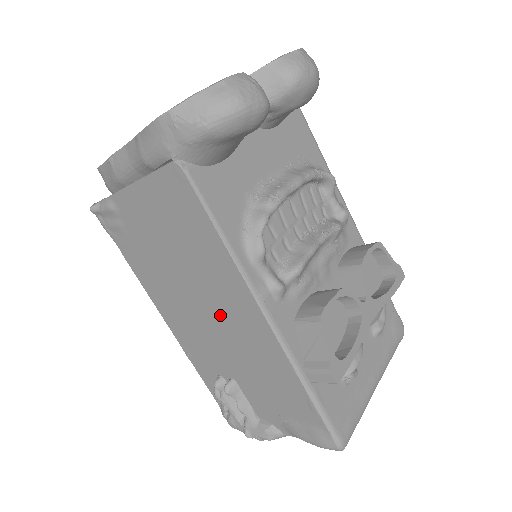
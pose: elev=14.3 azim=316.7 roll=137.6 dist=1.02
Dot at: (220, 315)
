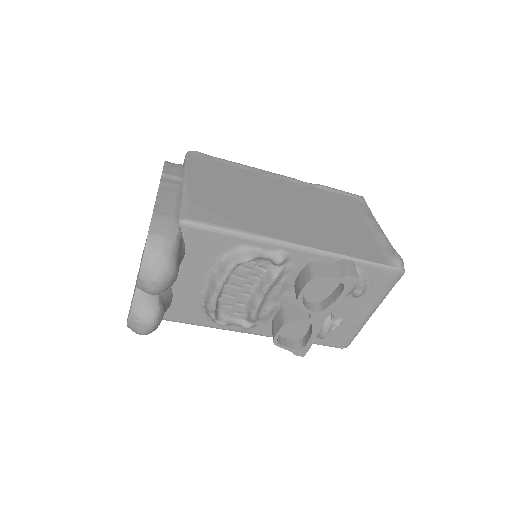
Dot at: occluded
